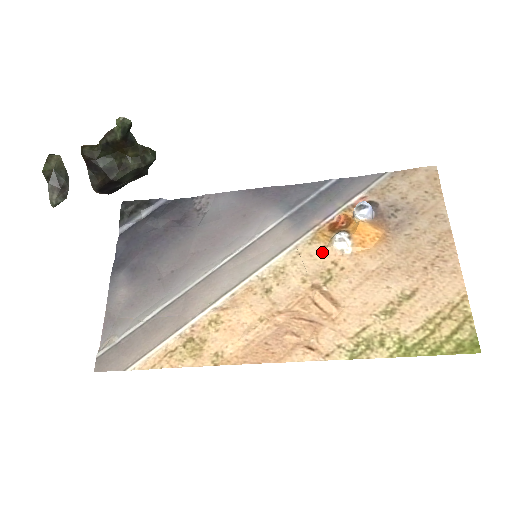
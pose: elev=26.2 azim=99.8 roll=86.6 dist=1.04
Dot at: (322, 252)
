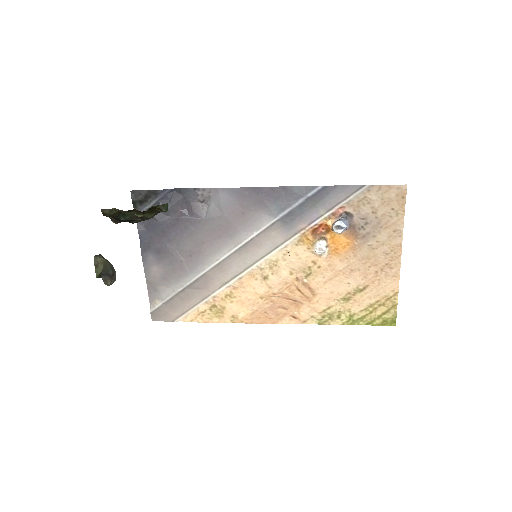
Dot at: (305, 253)
